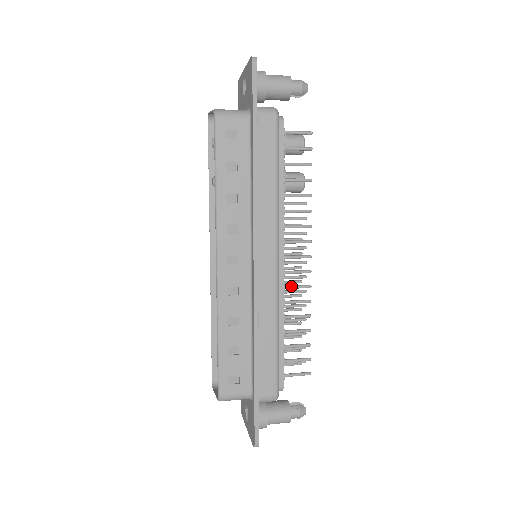
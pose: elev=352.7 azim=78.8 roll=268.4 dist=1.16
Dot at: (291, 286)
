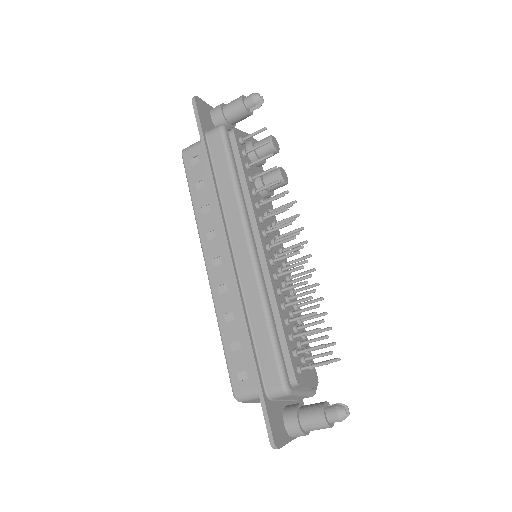
Dot at: (283, 272)
